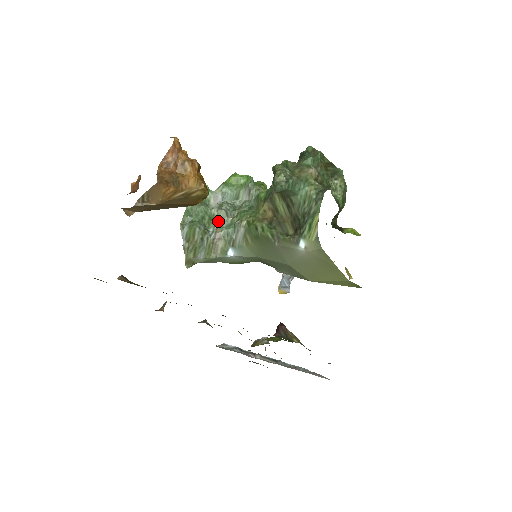
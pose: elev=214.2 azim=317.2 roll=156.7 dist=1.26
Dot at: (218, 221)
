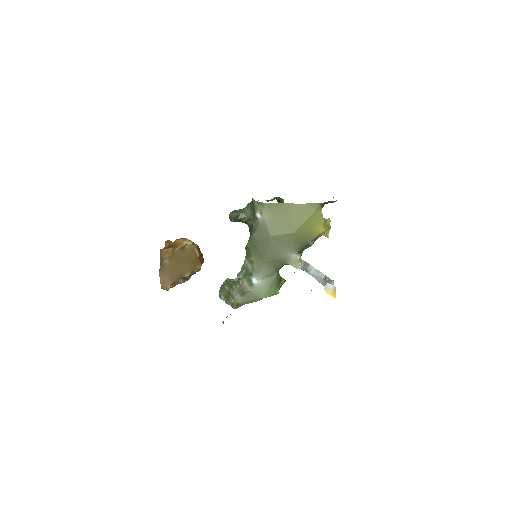
Dot at: occluded
